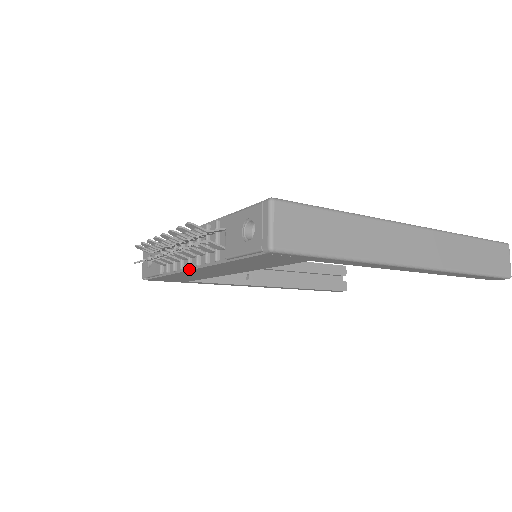
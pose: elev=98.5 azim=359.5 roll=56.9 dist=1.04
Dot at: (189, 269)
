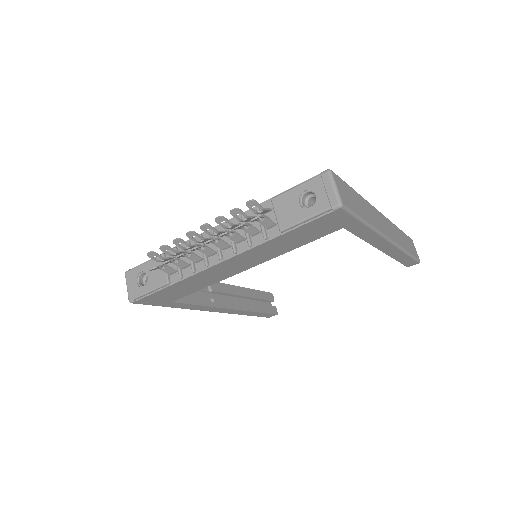
Dot at: (219, 262)
